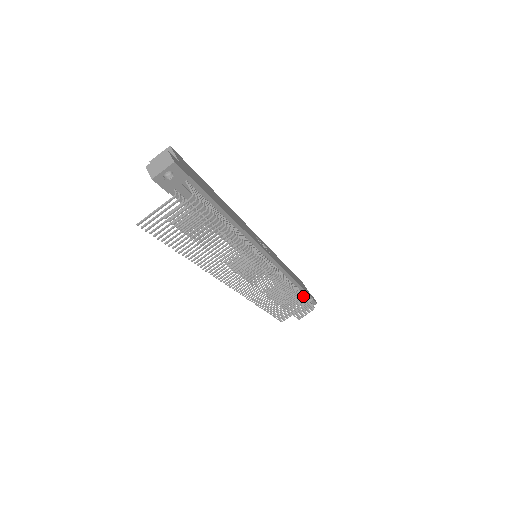
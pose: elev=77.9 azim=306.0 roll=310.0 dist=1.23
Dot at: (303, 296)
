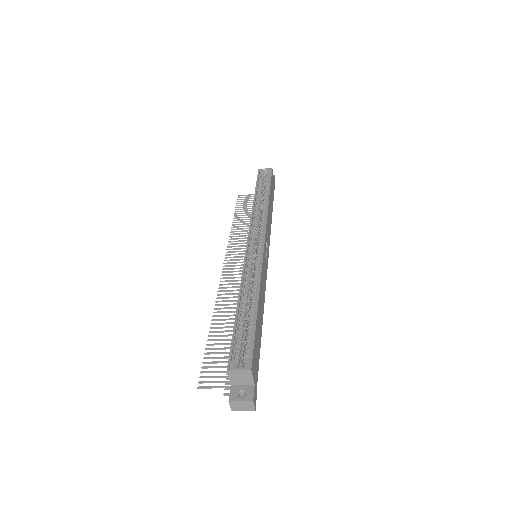
Dot at: occluded
